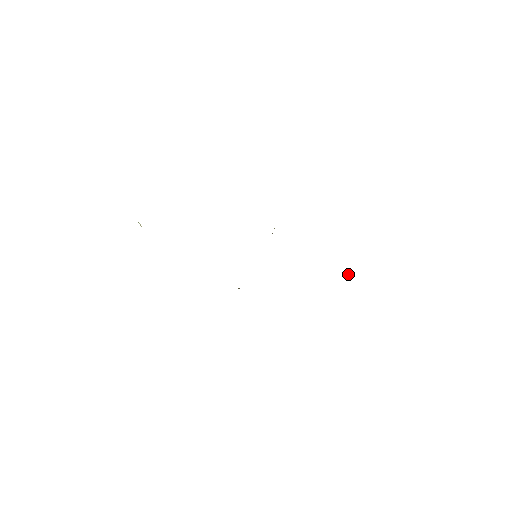
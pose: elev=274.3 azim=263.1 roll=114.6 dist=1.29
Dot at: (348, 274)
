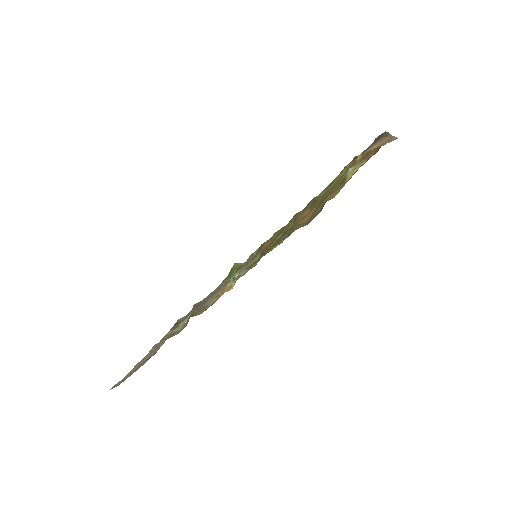
Dot at: (347, 165)
